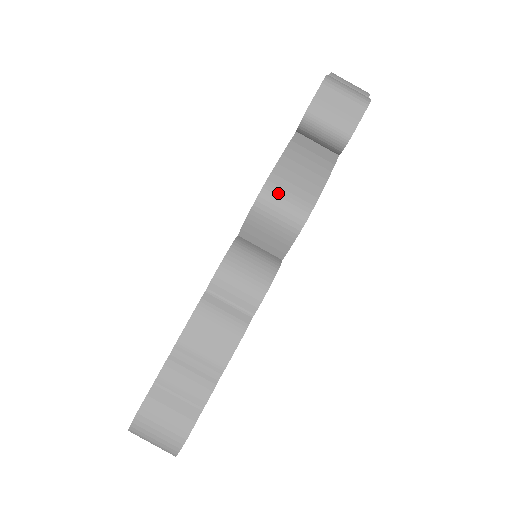
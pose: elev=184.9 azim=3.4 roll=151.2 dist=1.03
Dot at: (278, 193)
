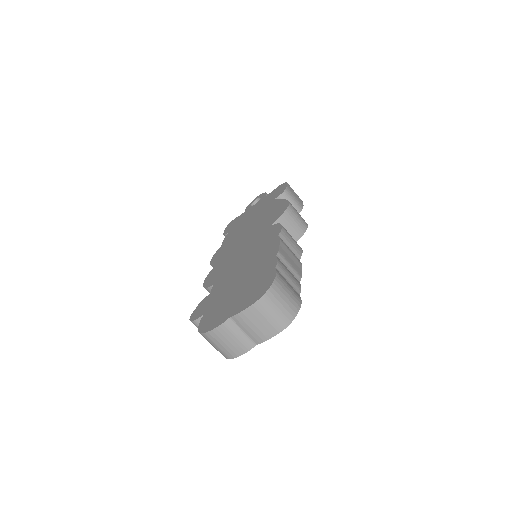
Dot at: (295, 209)
